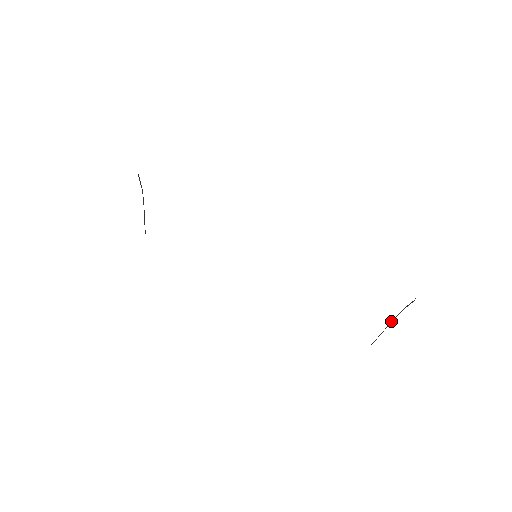
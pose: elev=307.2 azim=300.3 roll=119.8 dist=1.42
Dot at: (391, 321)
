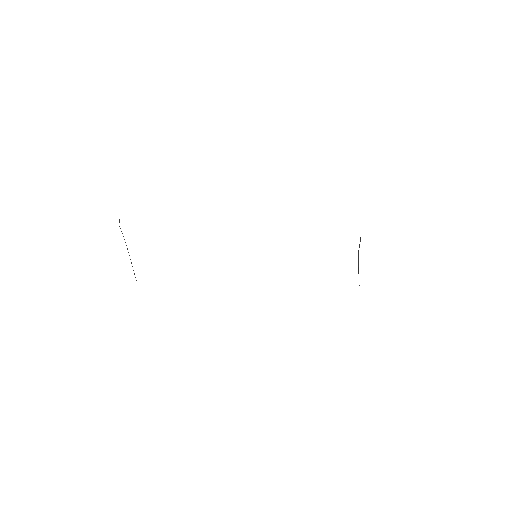
Dot at: (358, 263)
